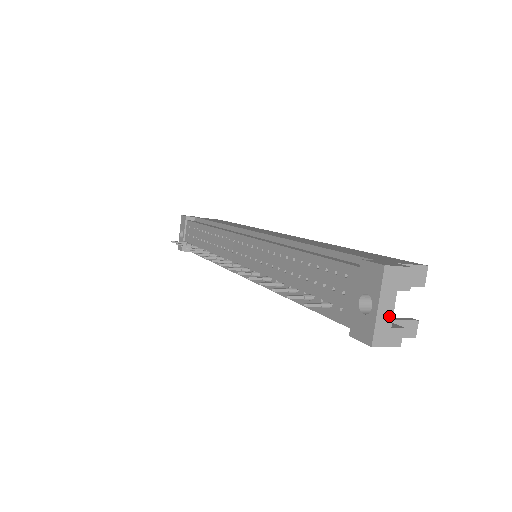
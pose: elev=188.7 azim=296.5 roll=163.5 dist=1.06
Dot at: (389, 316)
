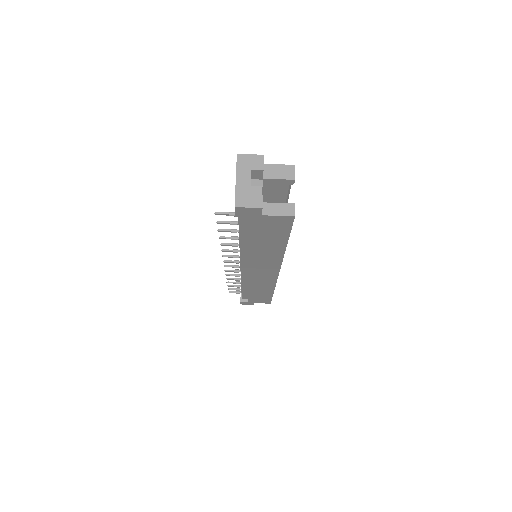
Dot at: (247, 186)
